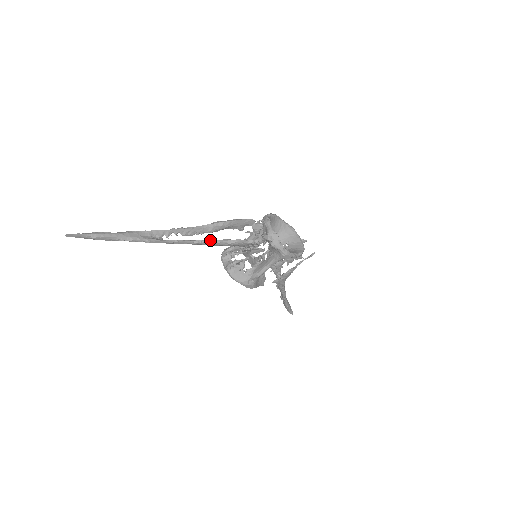
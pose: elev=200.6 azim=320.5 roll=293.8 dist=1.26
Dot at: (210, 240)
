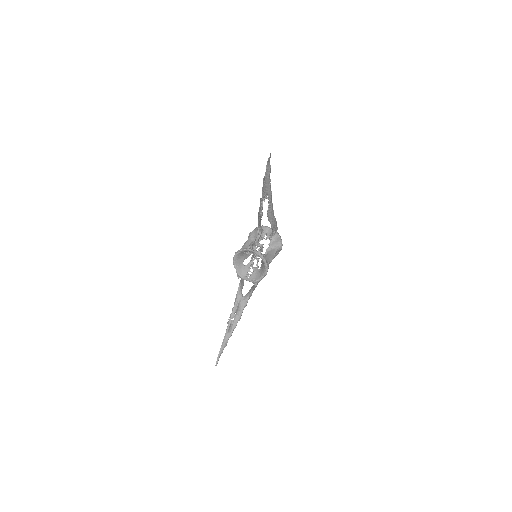
Dot at: (273, 214)
